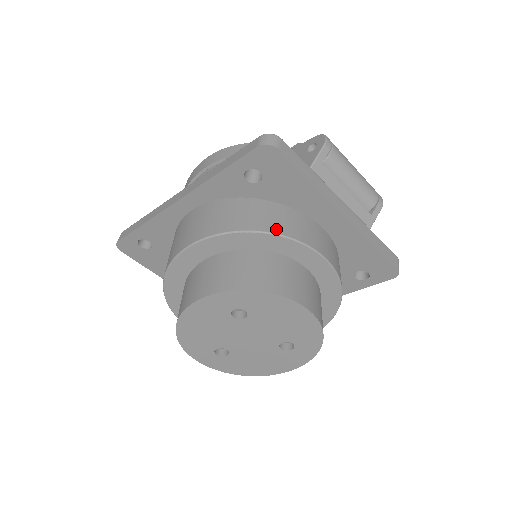
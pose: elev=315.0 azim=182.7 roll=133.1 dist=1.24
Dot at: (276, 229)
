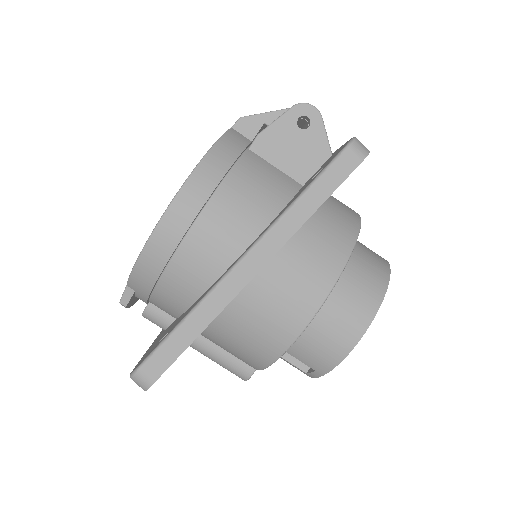
Dot at: (355, 221)
